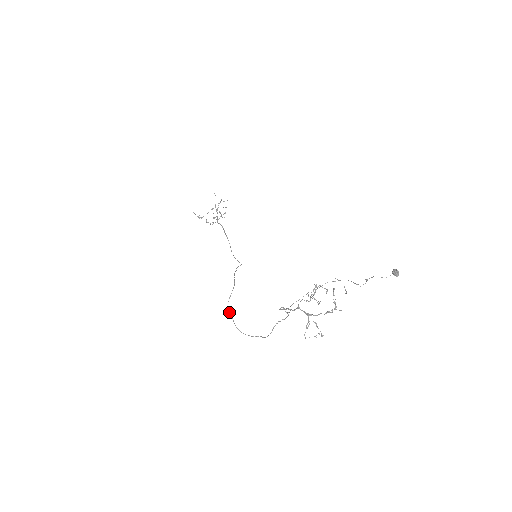
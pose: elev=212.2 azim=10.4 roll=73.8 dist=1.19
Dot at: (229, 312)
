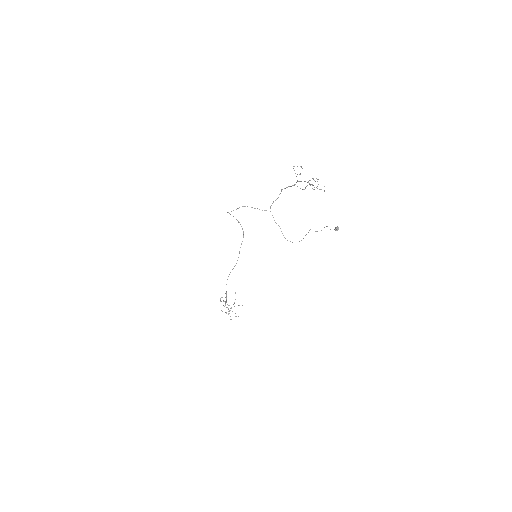
Dot at: (233, 216)
